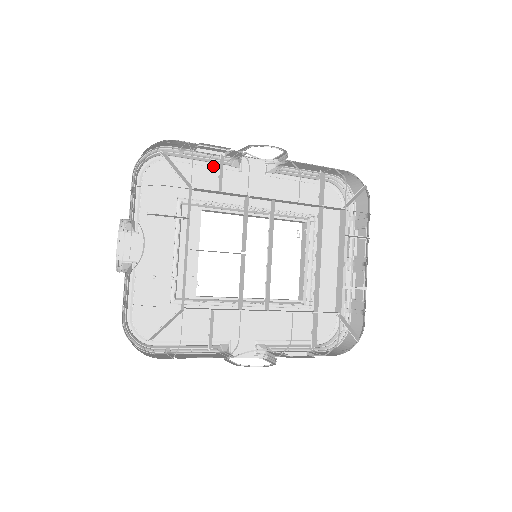
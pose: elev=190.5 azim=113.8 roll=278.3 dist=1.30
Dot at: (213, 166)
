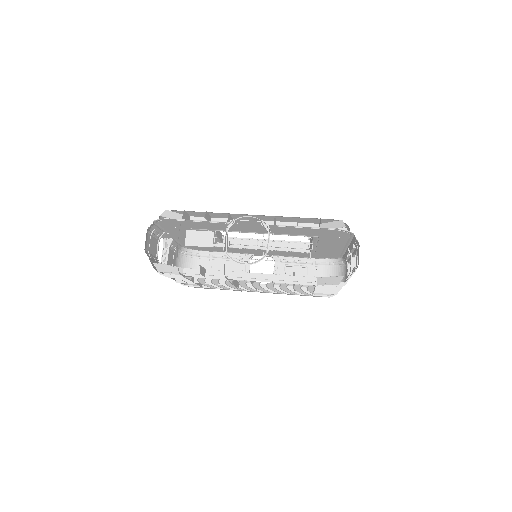
Dot at: (211, 222)
